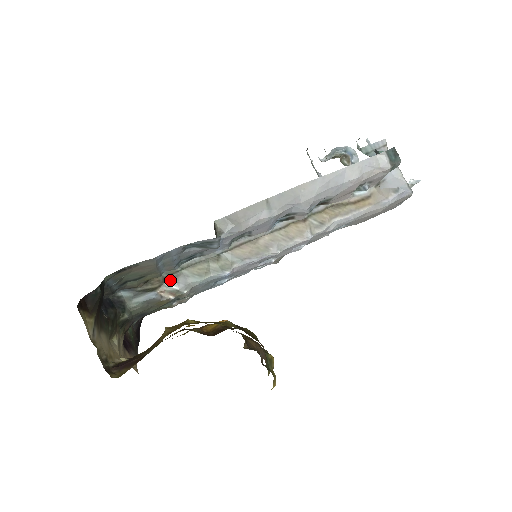
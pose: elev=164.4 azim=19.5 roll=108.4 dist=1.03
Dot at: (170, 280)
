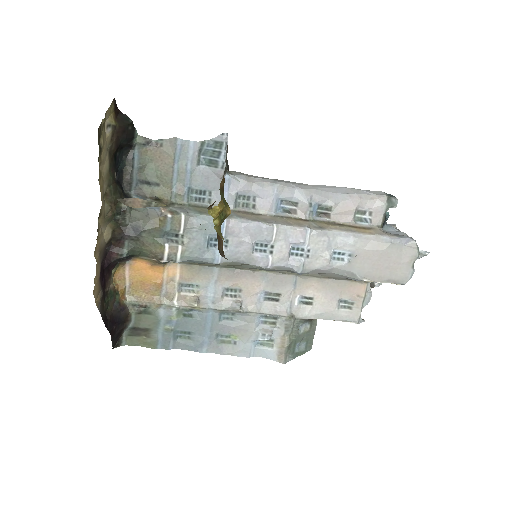
Dot at: (175, 207)
